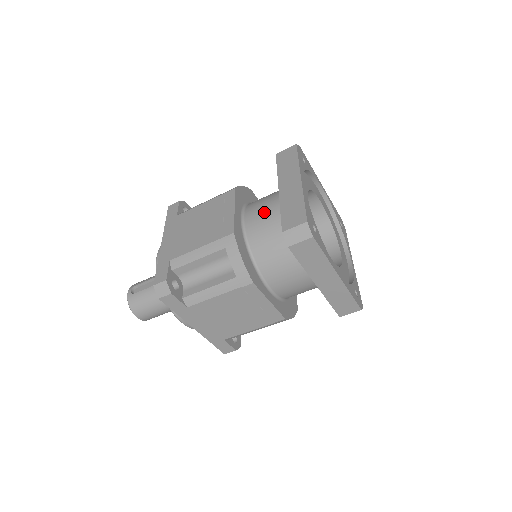
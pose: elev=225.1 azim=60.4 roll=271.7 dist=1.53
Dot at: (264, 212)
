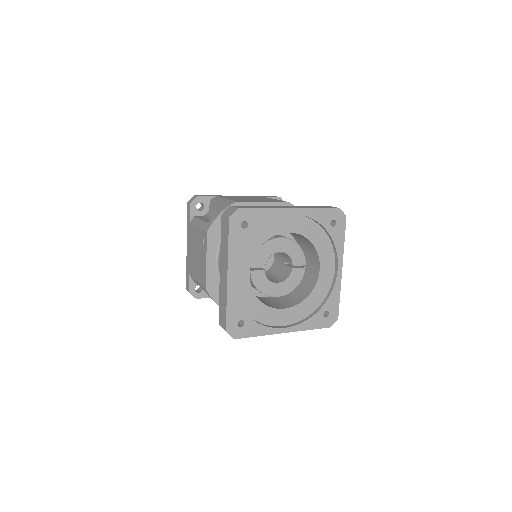
Dot at: occluded
